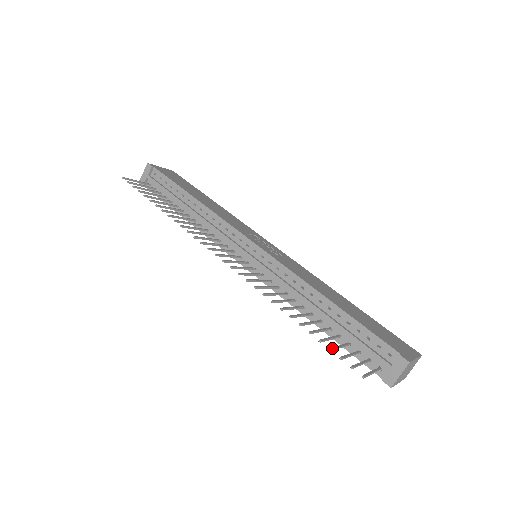
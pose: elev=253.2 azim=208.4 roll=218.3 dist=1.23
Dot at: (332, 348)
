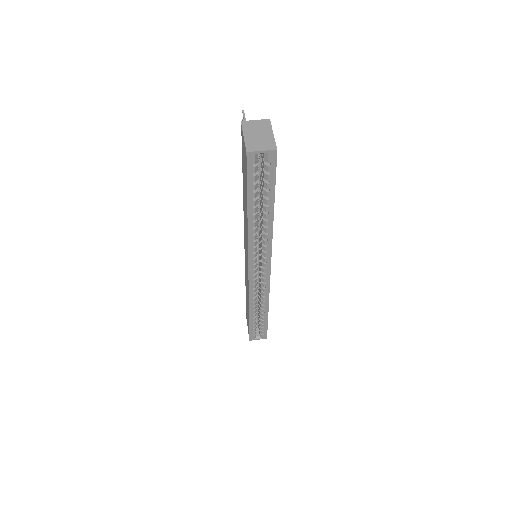
Dot at: occluded
